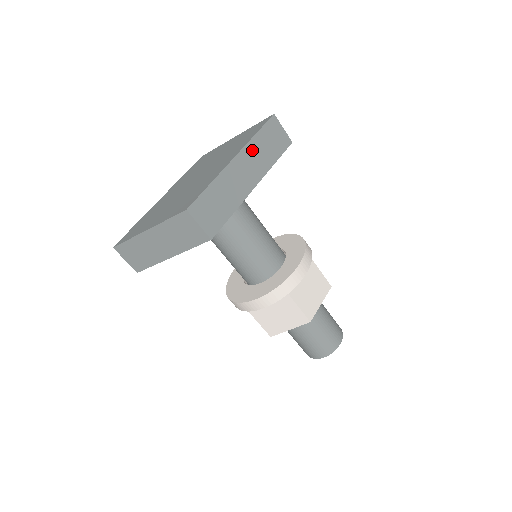
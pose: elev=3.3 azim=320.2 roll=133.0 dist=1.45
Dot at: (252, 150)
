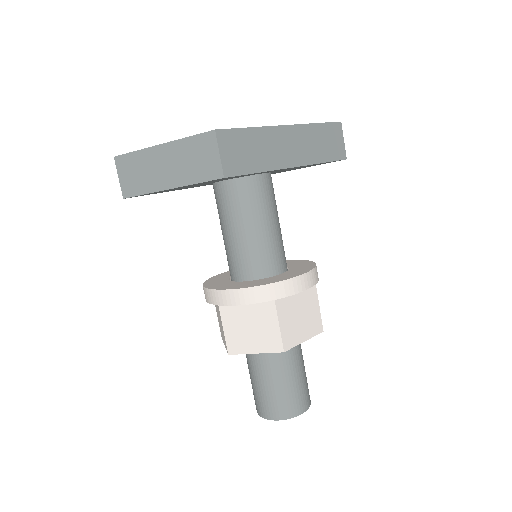
Dot at: (306, 133)
